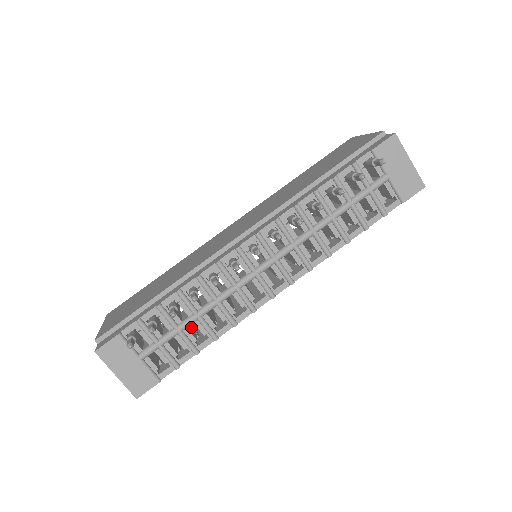
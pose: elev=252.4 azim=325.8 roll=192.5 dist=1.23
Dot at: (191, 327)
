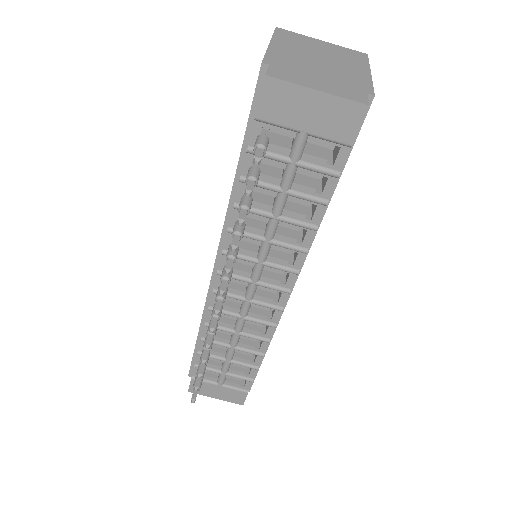
Dot at: occluded
